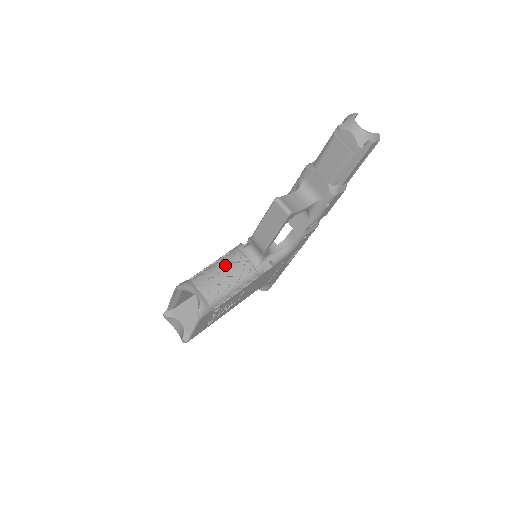
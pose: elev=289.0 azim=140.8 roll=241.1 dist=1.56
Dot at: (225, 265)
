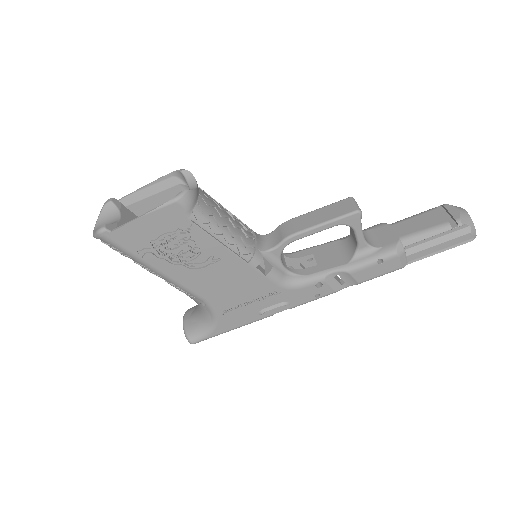
Dot at: (233, 217)
